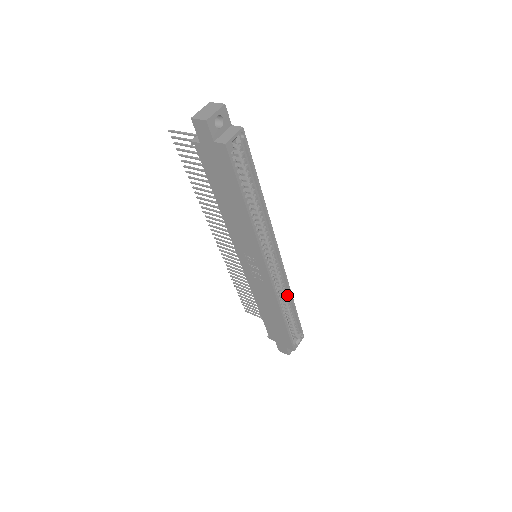
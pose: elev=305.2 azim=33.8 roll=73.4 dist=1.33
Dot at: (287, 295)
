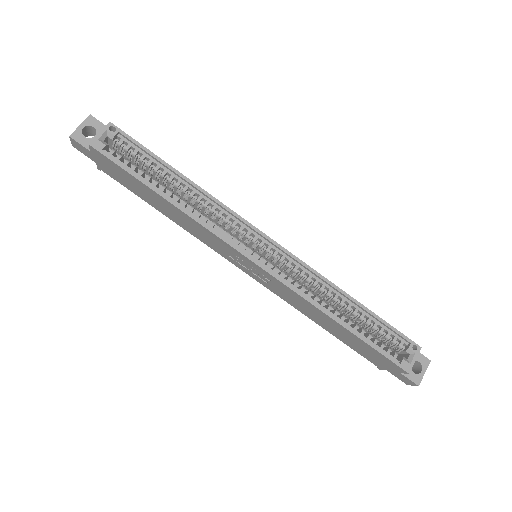
Dot at: (330, 290)
